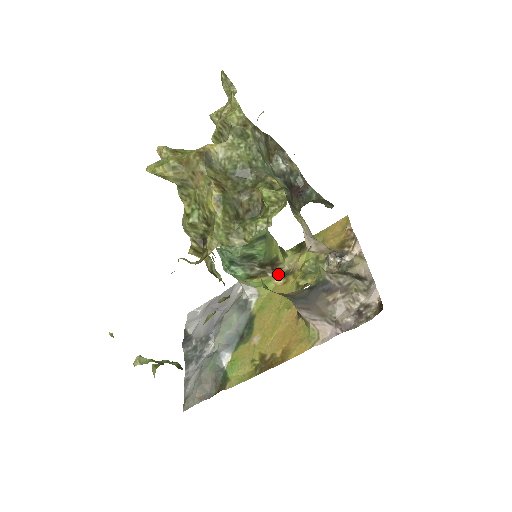
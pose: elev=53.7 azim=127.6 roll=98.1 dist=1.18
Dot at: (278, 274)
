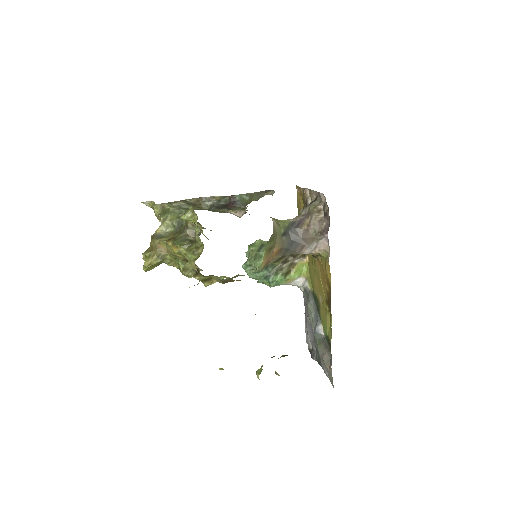
Dot at: (301, 256)
